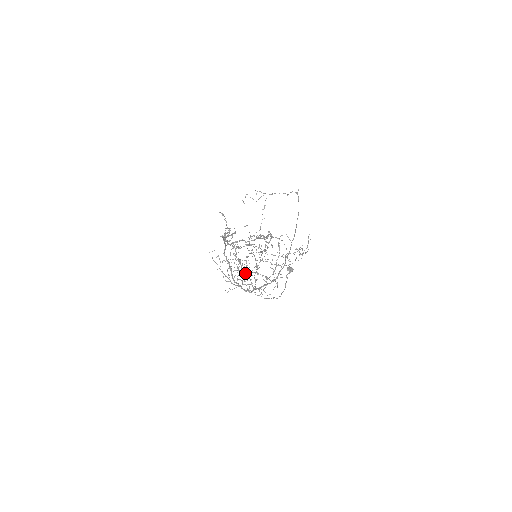
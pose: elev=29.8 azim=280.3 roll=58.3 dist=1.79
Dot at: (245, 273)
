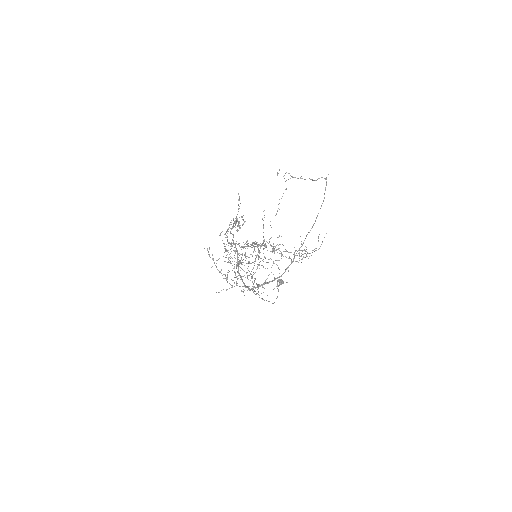
Dot at: (247, 268)
